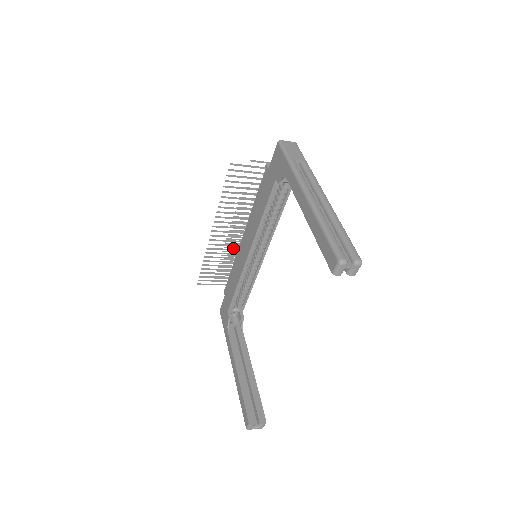
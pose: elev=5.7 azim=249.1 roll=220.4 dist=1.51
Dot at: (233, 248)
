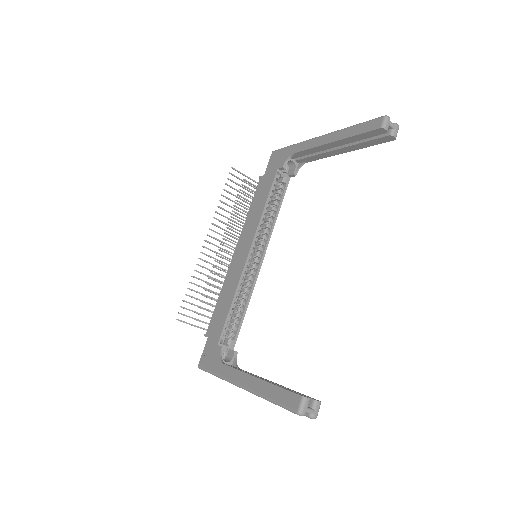
Dot at: (217, 281)
